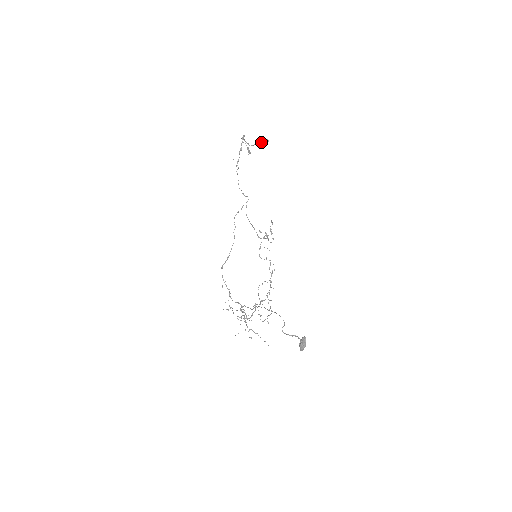
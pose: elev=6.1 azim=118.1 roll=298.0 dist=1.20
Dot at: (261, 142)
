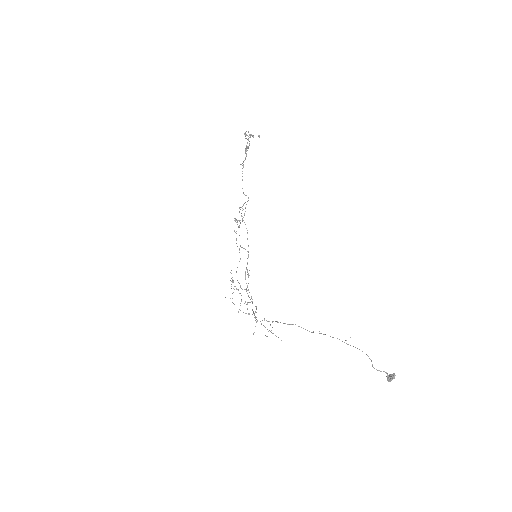
Dot at: occluded
